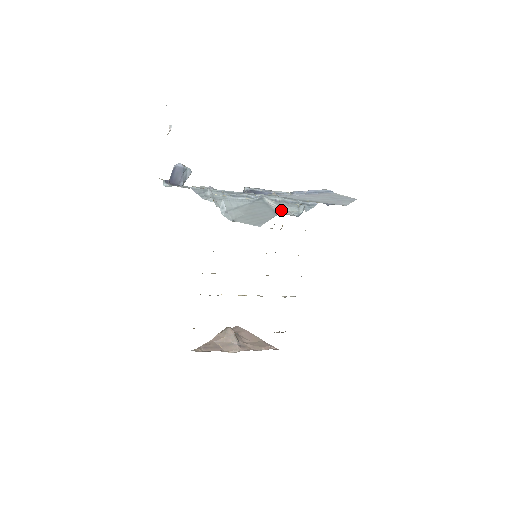
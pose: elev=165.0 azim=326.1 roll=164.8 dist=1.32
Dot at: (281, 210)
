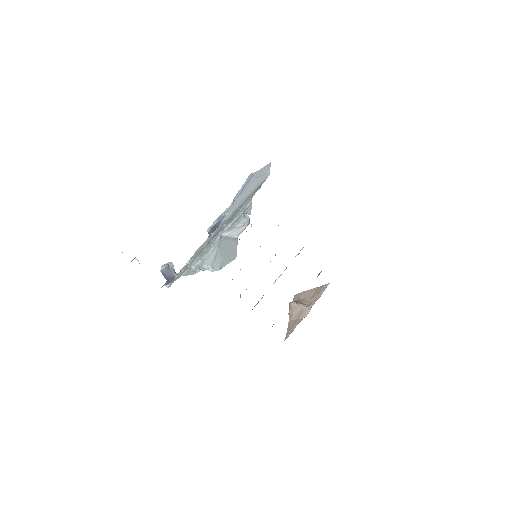
Dot at: (237, 232)
